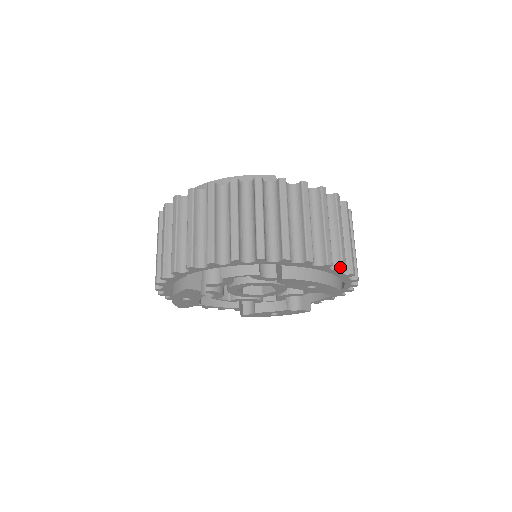
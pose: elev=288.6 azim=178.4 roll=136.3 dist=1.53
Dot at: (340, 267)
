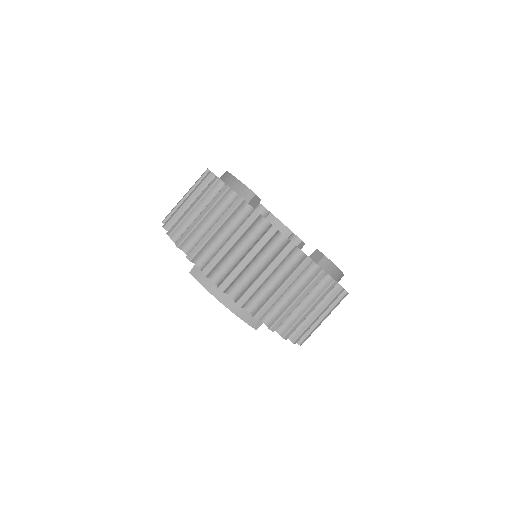
Dot at: (236, 300)
